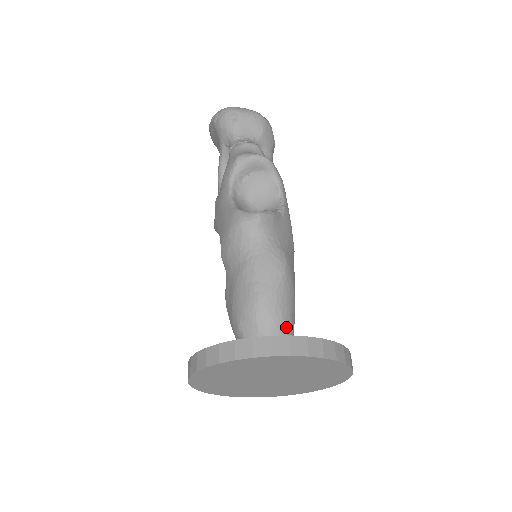
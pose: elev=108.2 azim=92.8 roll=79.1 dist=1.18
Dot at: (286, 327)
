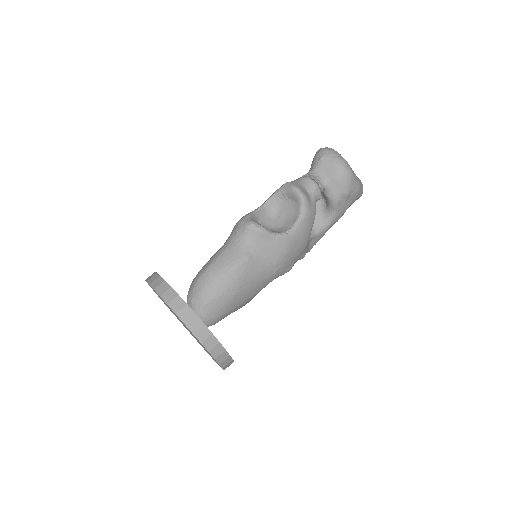
Dot at: (208, 301)
